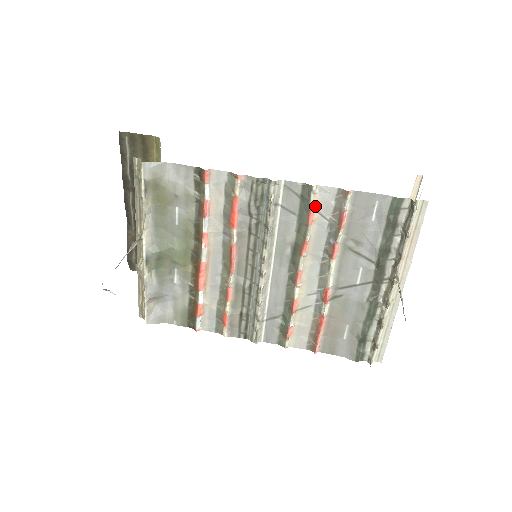
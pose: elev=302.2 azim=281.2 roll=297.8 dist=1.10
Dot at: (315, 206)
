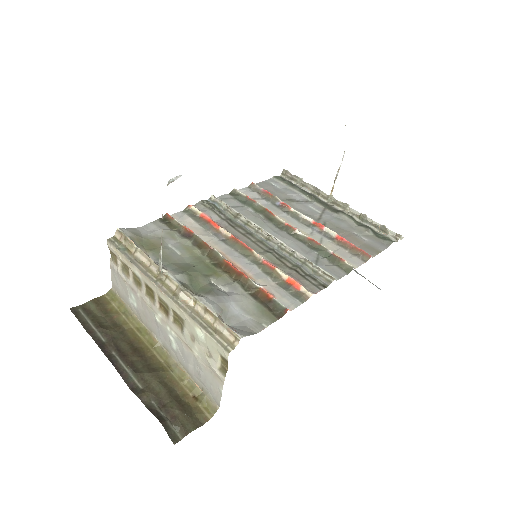
Dot at: occluded
